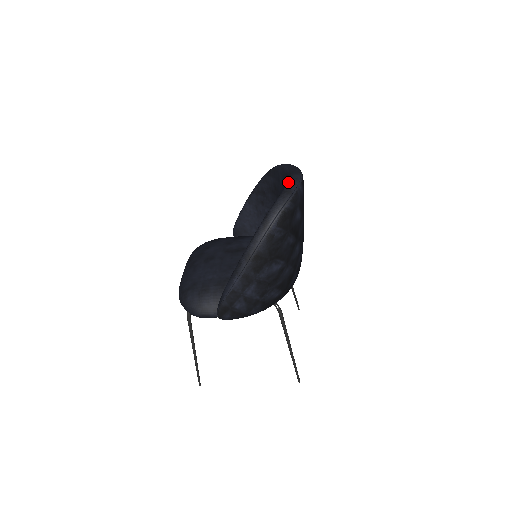
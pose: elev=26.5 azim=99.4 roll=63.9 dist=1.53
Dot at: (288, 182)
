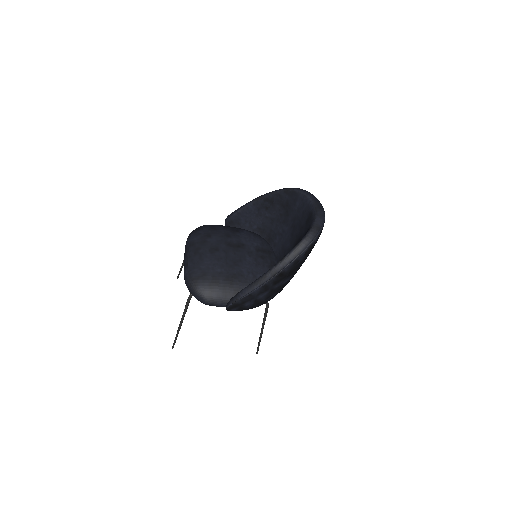
Dot at: (316, 217)
